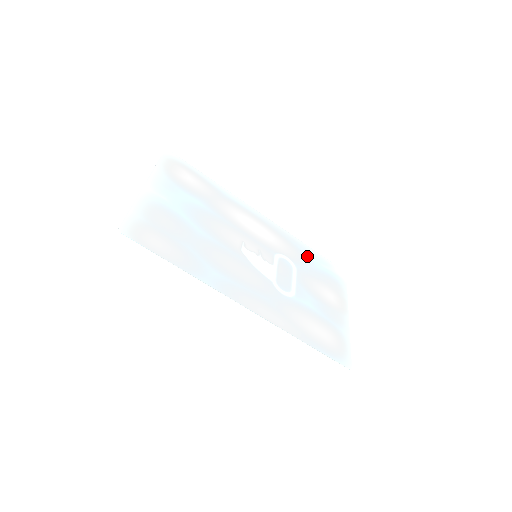
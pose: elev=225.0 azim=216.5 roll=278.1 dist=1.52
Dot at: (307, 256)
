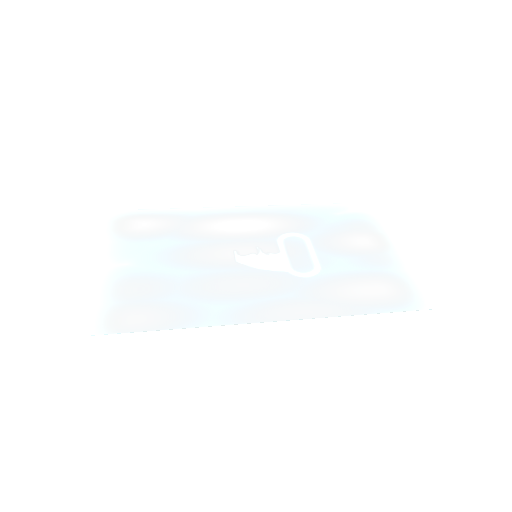
Dot at: (314, 216)
